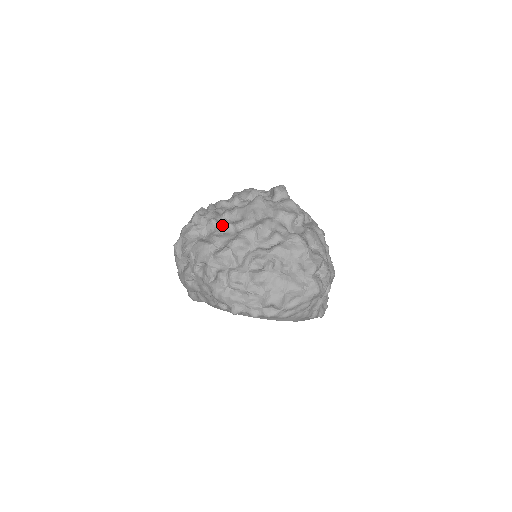
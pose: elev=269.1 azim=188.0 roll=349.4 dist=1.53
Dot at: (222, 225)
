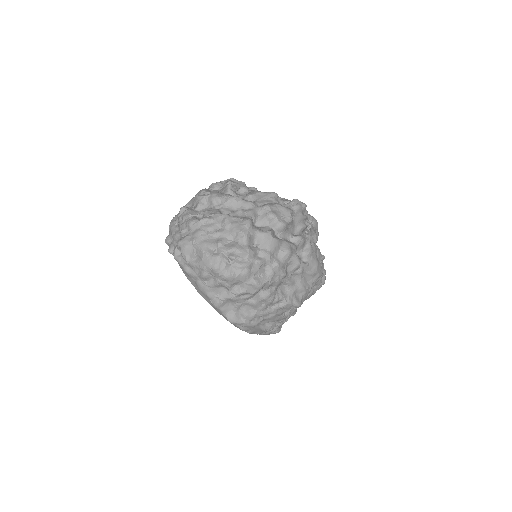
Dot at: occluded
